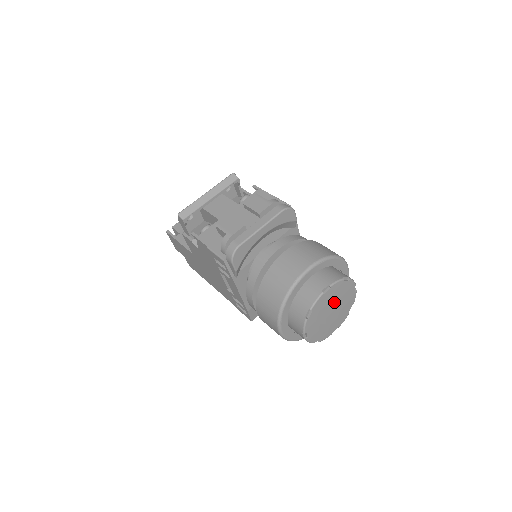
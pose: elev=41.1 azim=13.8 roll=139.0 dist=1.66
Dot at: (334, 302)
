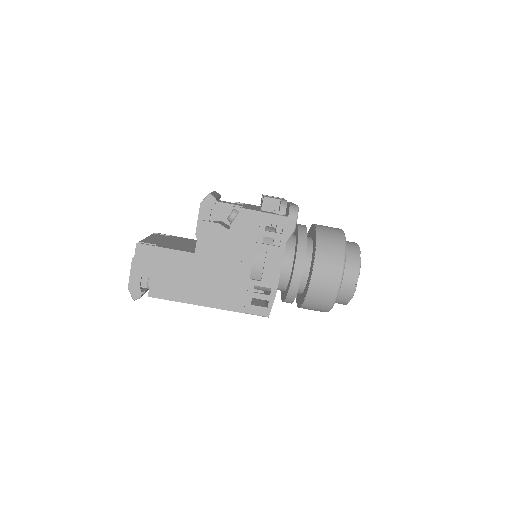
Dot at: occluded
